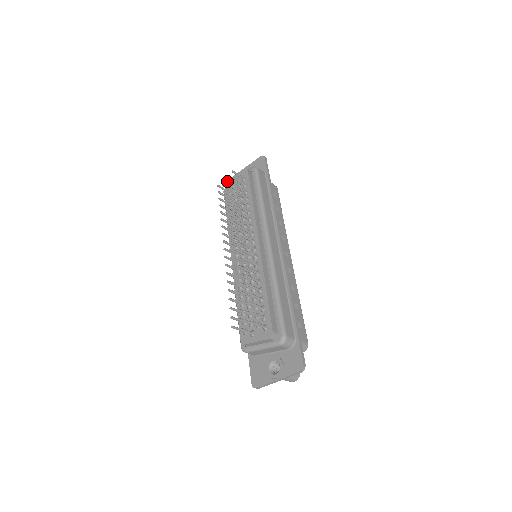
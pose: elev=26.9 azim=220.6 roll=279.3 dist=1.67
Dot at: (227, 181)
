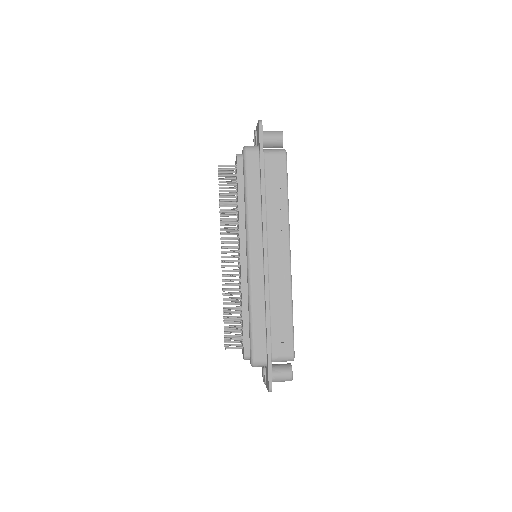
Dot at: (224, 169)
